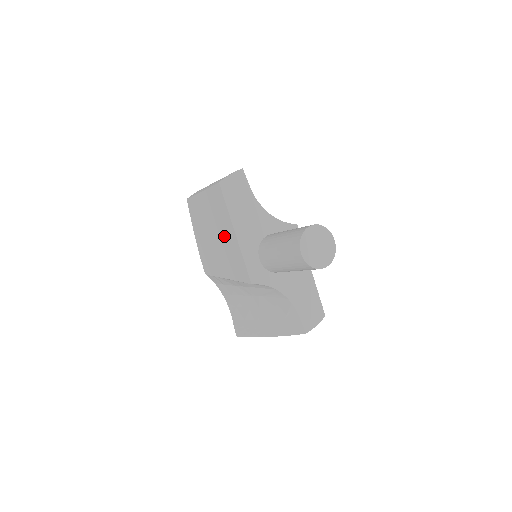
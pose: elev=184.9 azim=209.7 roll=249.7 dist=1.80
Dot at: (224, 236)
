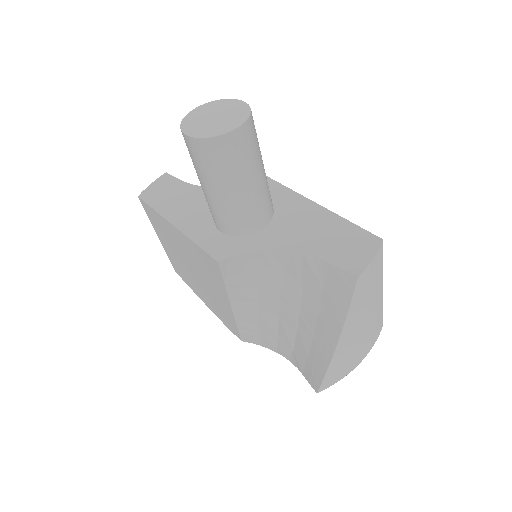
Dot at: (184, 250)
